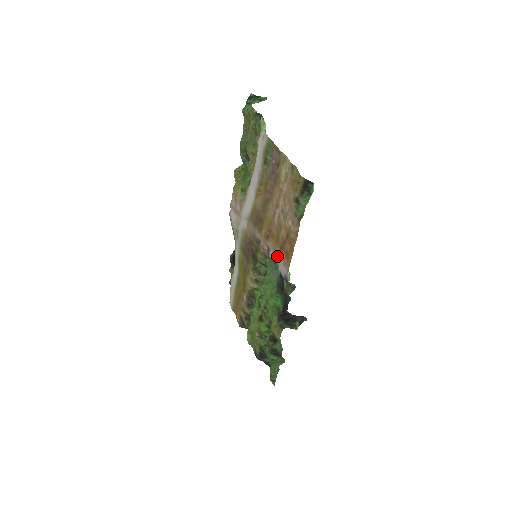
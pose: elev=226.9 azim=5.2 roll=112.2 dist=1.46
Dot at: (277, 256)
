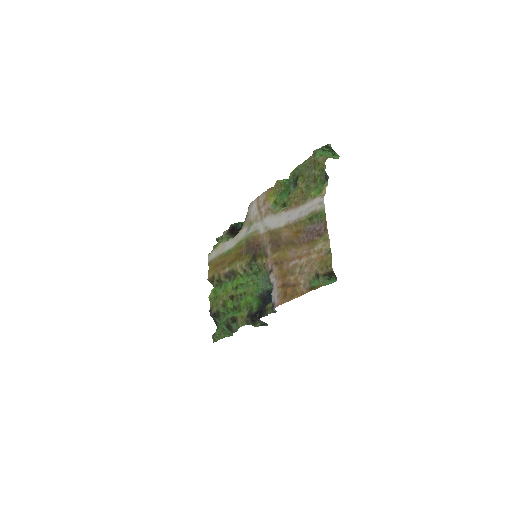
Dot at: (276, 285)
